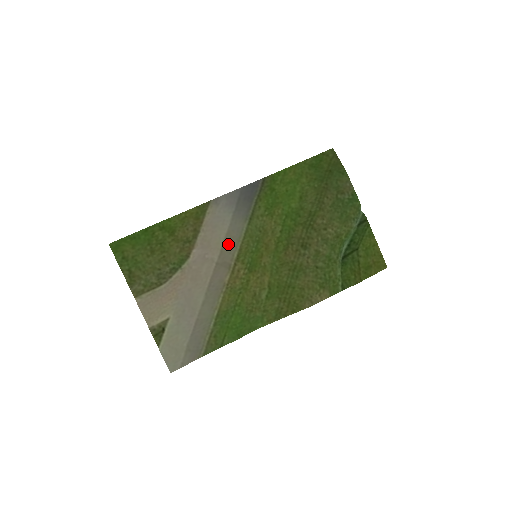
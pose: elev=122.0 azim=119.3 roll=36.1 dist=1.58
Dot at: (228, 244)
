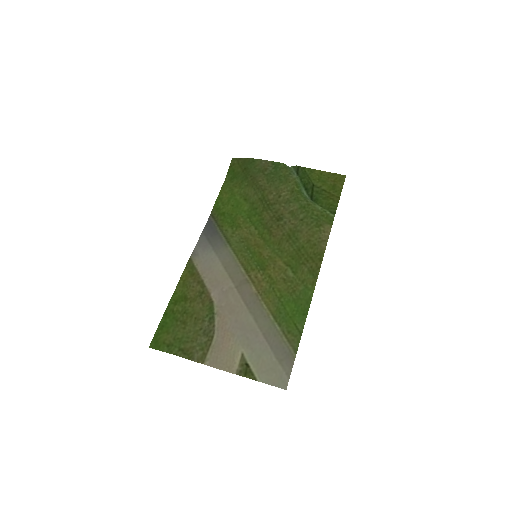
Dot at: (230, 269)
